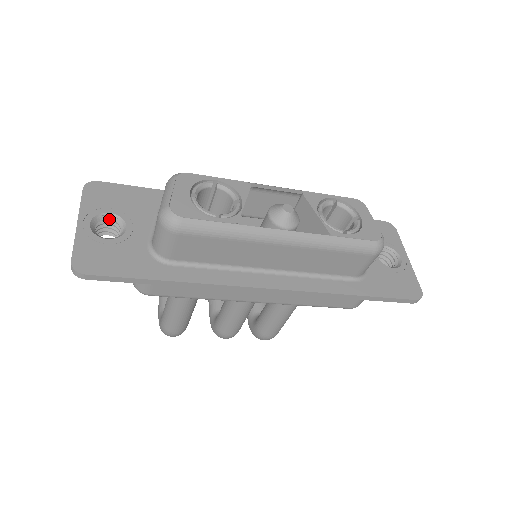
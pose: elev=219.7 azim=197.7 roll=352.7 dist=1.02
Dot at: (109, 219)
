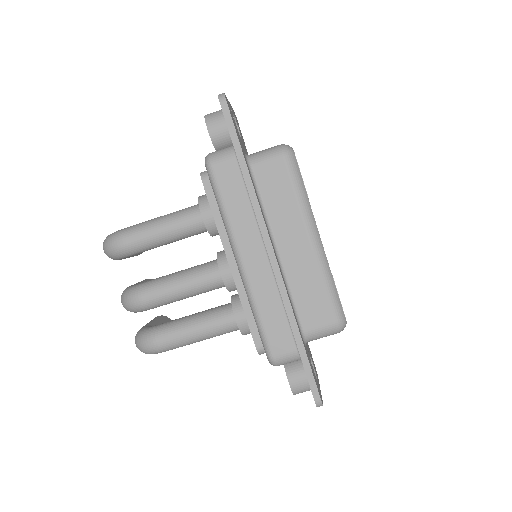
Dot at: occluded
